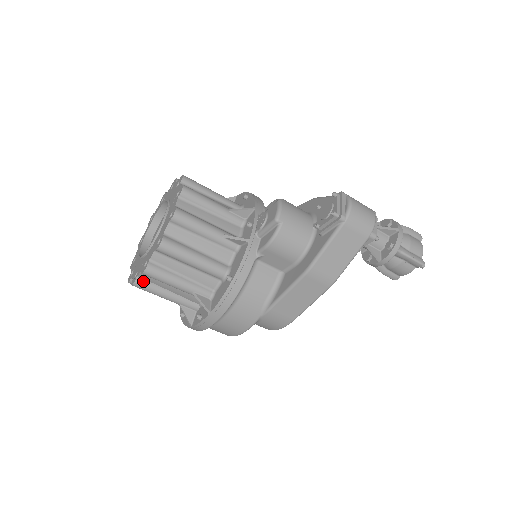
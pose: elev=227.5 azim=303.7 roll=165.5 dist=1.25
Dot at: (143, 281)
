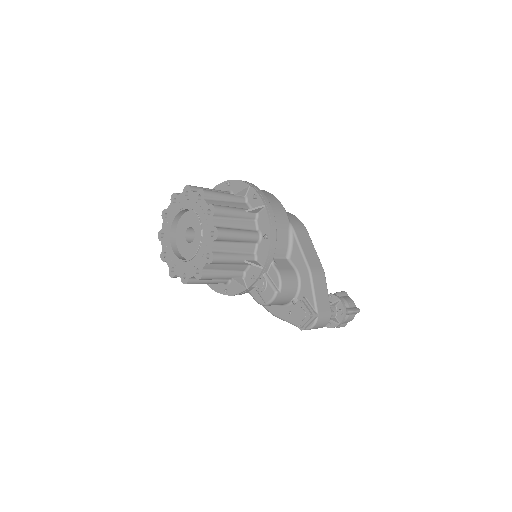
Dot at: occluded
